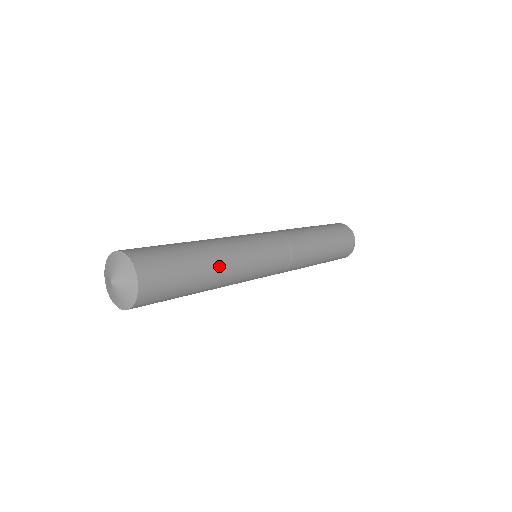
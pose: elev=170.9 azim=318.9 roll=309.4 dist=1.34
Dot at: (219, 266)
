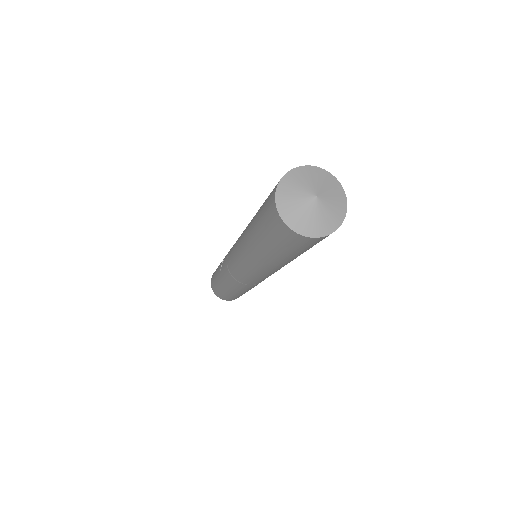
Dot at: occluded
